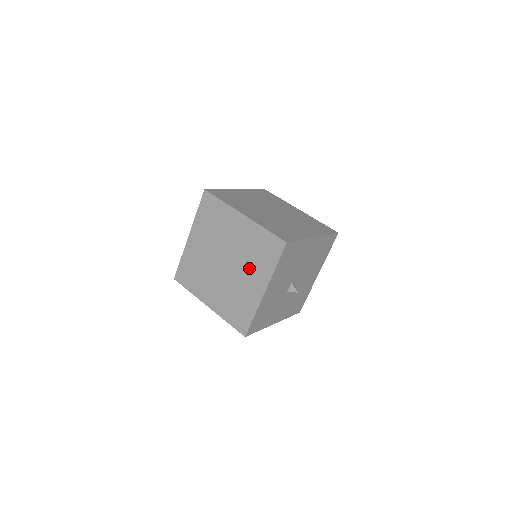
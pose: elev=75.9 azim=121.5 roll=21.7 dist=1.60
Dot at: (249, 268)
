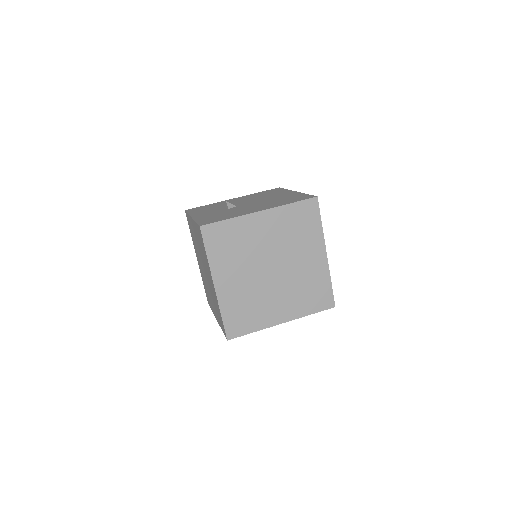
Dot at: occluded
